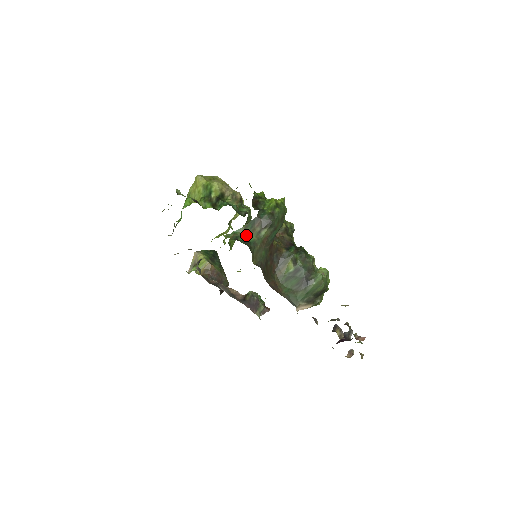
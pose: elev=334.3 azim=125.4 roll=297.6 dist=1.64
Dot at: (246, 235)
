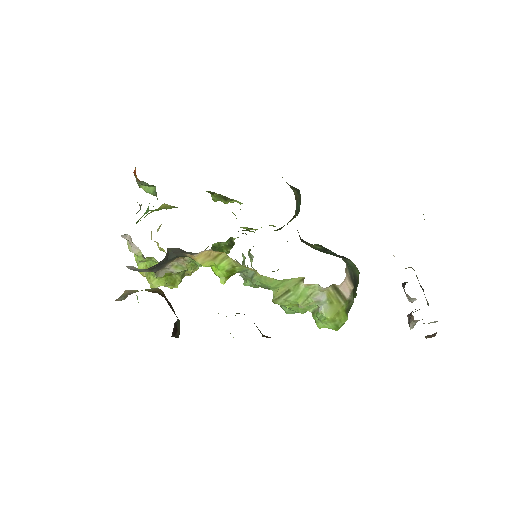
Dot at: occluded
